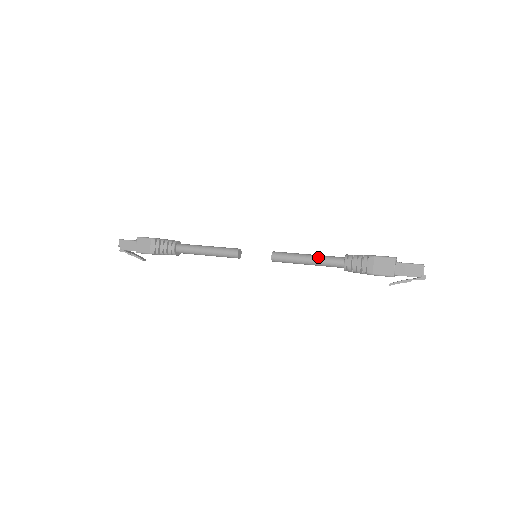
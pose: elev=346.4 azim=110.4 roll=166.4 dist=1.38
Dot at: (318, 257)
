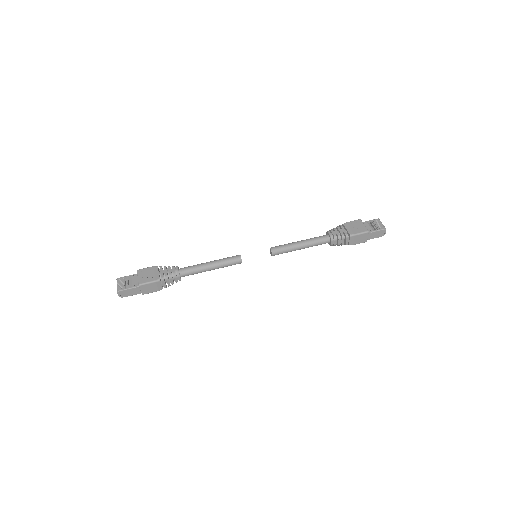
Dot at: (310, 244)
